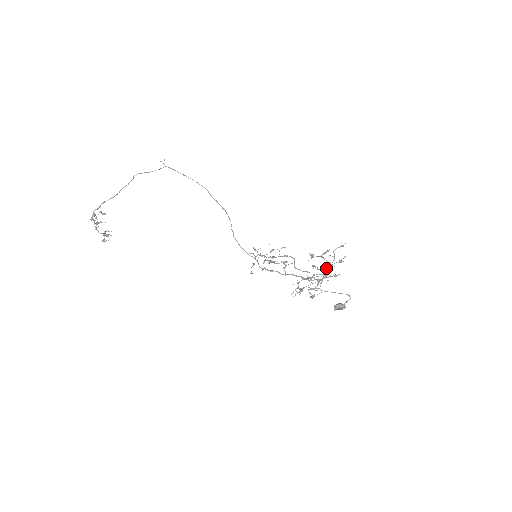
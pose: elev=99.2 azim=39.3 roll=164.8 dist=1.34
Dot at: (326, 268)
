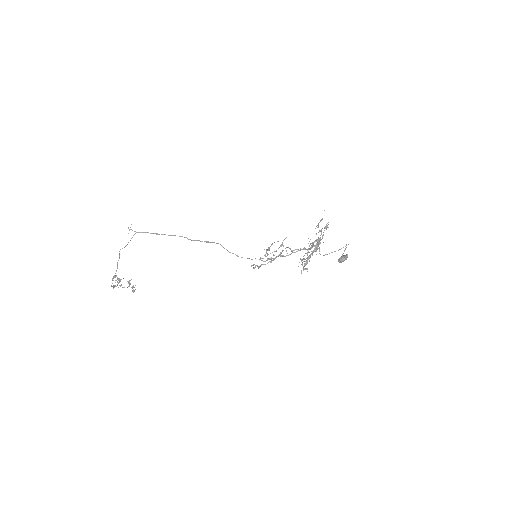
Dot at: occluded
